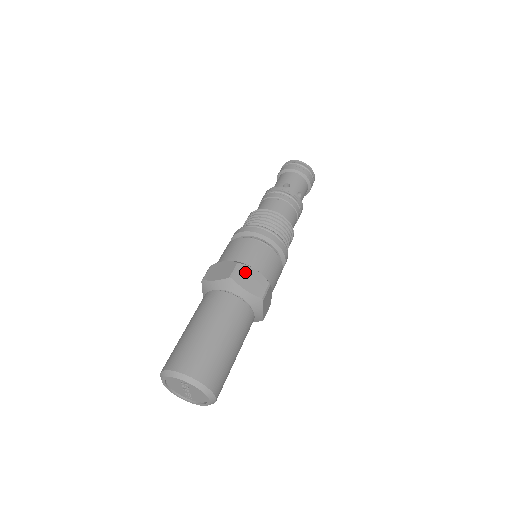
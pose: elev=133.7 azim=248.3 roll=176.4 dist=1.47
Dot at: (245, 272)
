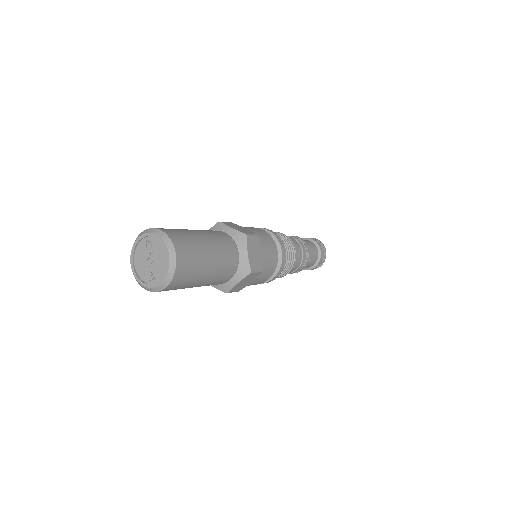
Dot at: (234, 225)
